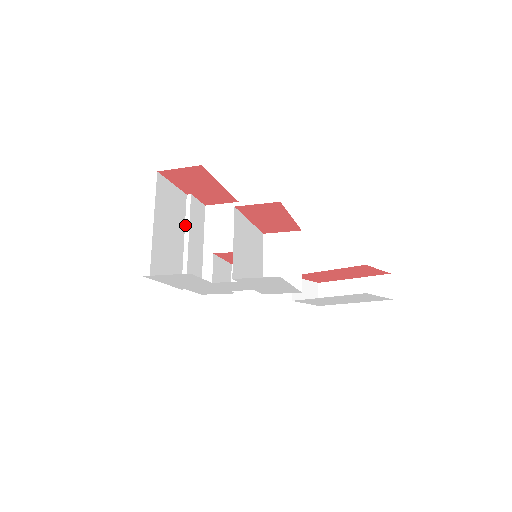
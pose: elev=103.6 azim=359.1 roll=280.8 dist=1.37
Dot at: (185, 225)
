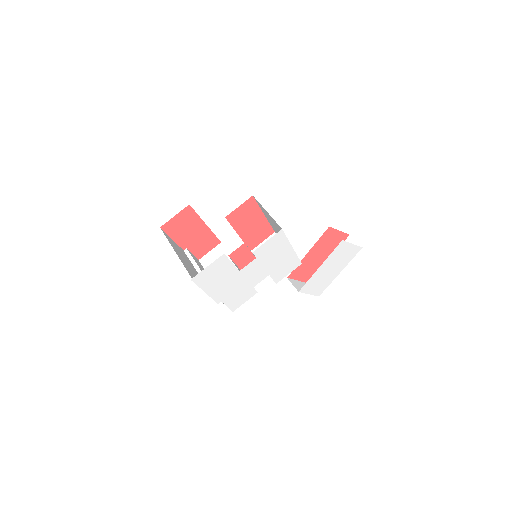
Dot at: (194, 267)
